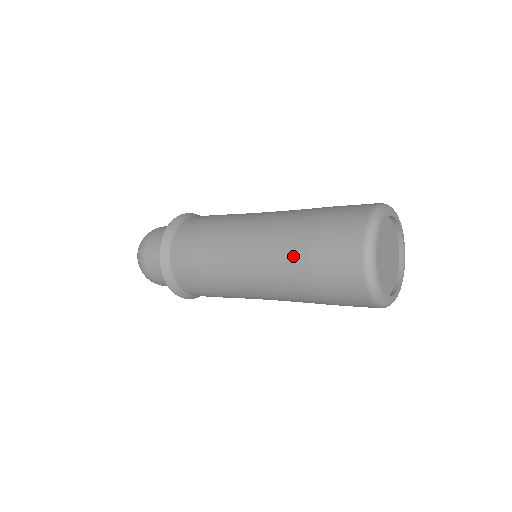
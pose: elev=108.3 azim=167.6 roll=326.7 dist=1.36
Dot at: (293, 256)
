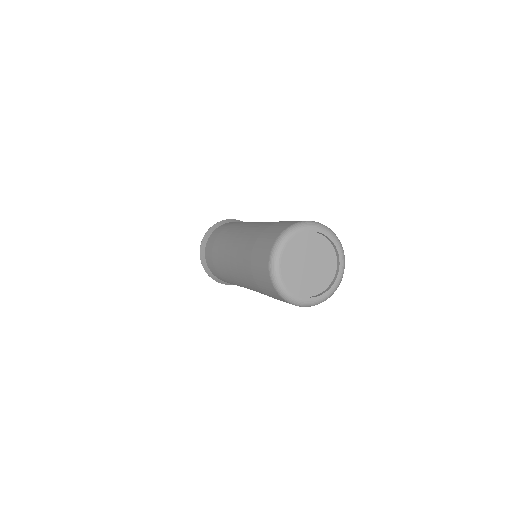
Dot at: (249, 278)
